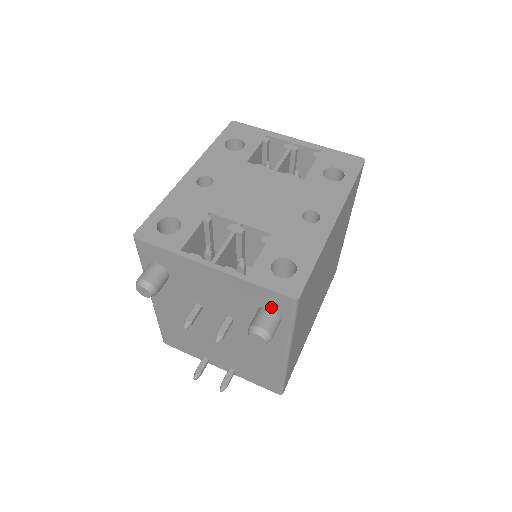
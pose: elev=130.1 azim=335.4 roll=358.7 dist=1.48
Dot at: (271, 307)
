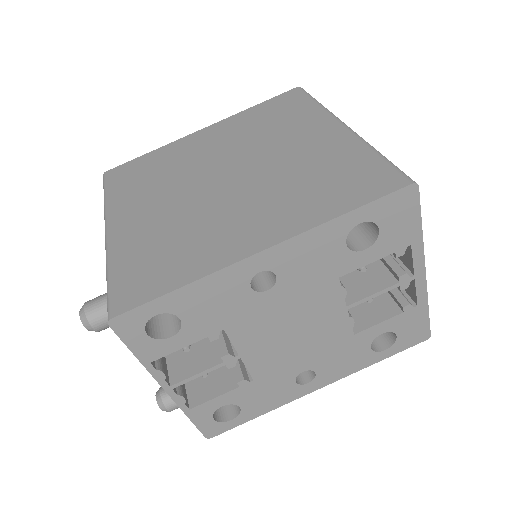
Dot at: occluded
